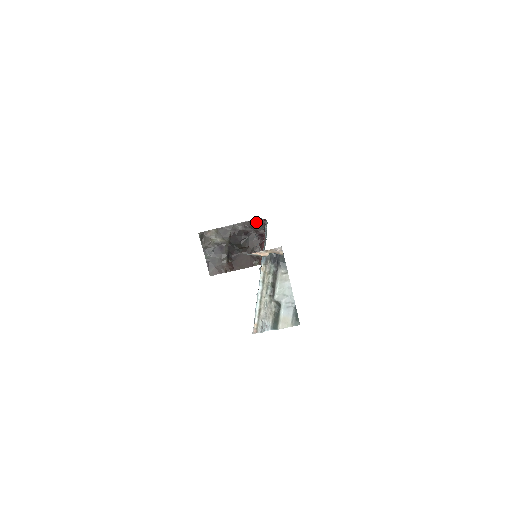
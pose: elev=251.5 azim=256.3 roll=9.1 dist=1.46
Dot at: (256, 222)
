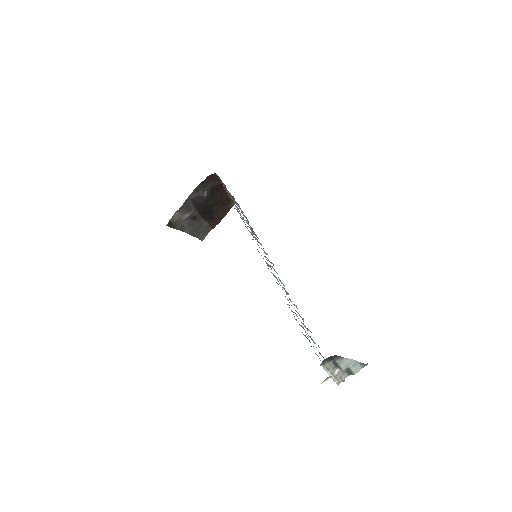
Dot at: (207, 181)
